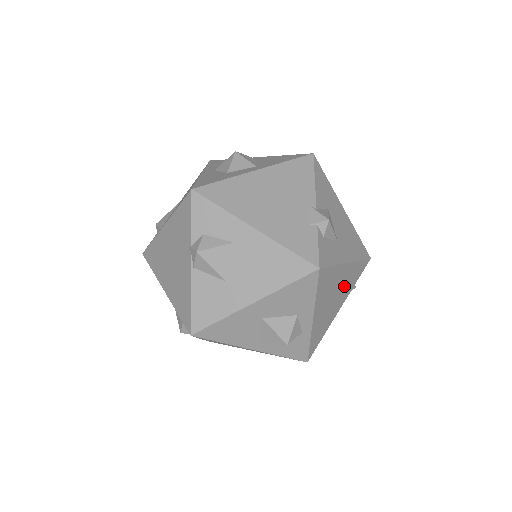
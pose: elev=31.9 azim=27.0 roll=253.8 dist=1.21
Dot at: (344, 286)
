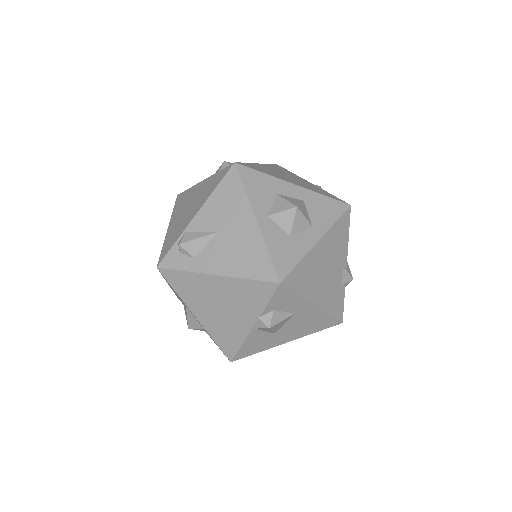
Dot at: occluded
